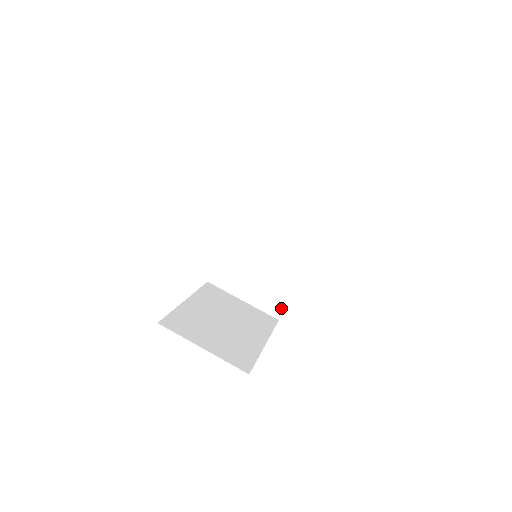
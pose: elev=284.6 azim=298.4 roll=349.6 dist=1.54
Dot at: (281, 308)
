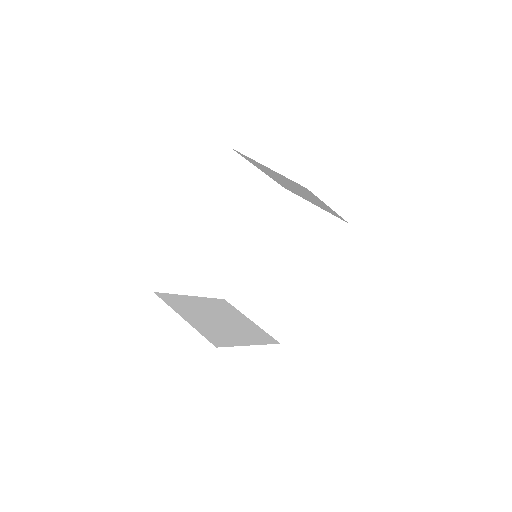
Dot at: (284, 331)
